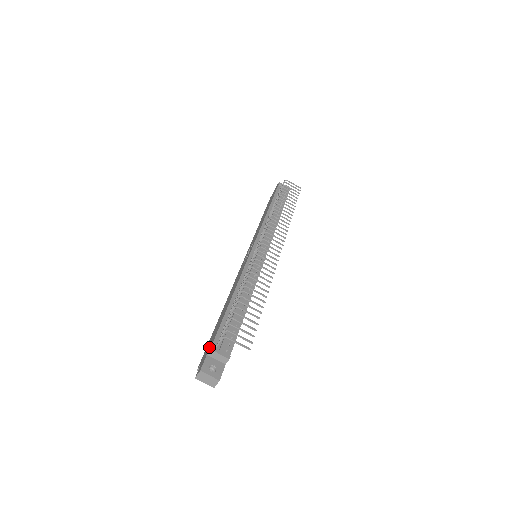
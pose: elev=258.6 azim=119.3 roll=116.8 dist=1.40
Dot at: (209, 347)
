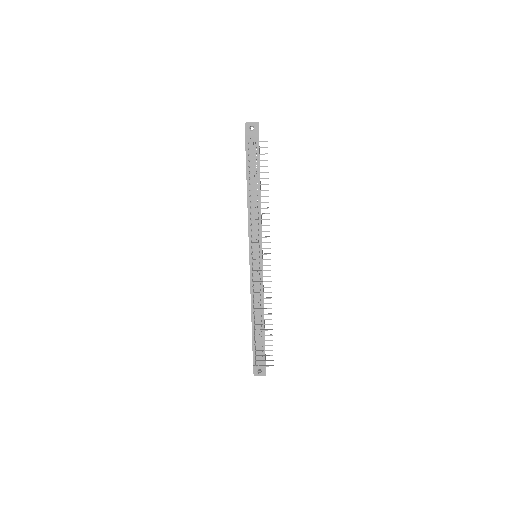
Dot at: occluded
